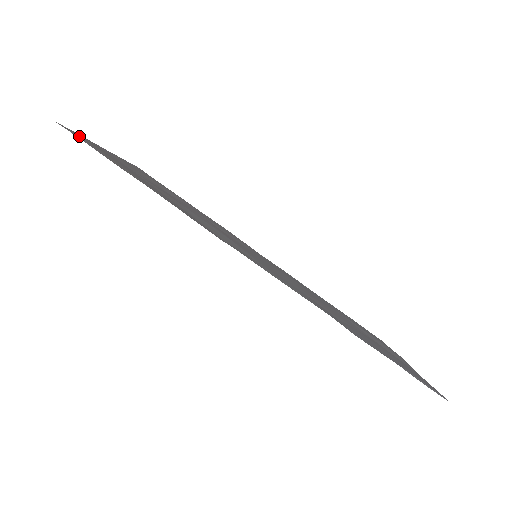
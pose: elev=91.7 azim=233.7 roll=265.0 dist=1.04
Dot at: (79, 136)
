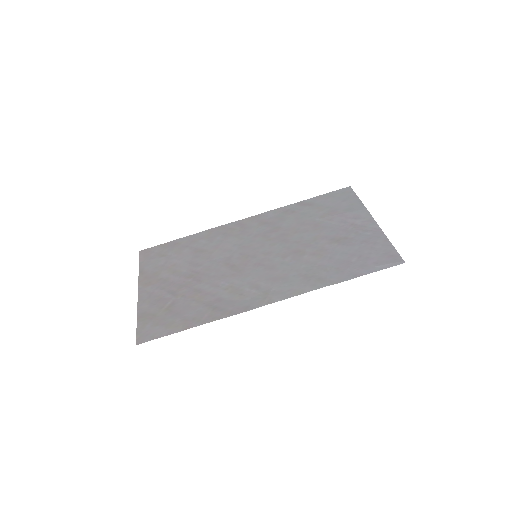
Dot at: (145, 330)
